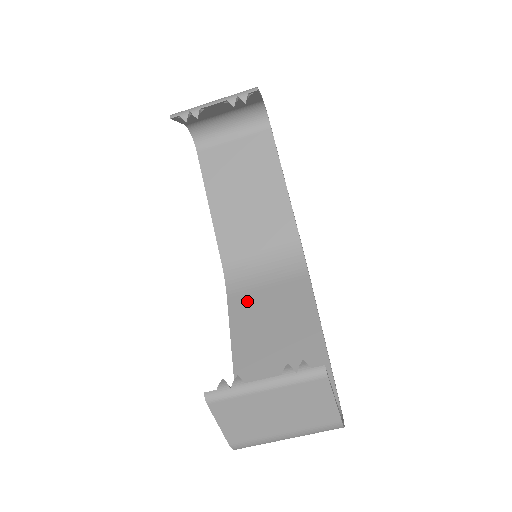
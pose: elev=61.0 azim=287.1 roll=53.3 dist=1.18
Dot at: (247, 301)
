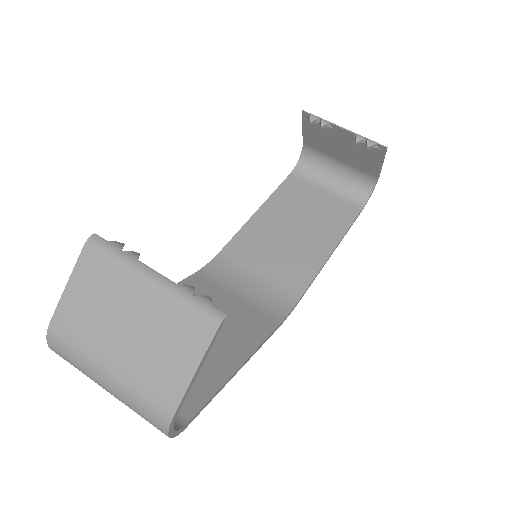
Dot at: (207, 289)
